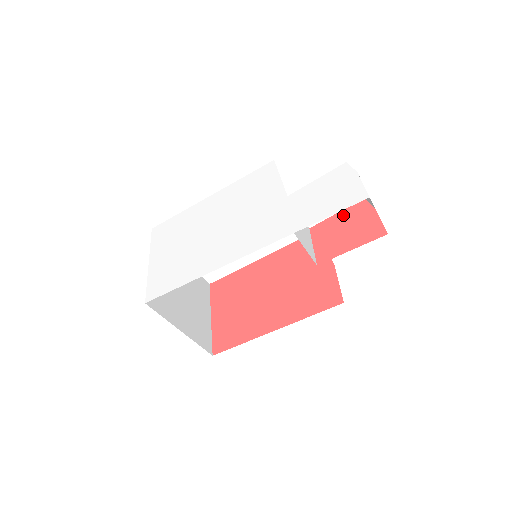
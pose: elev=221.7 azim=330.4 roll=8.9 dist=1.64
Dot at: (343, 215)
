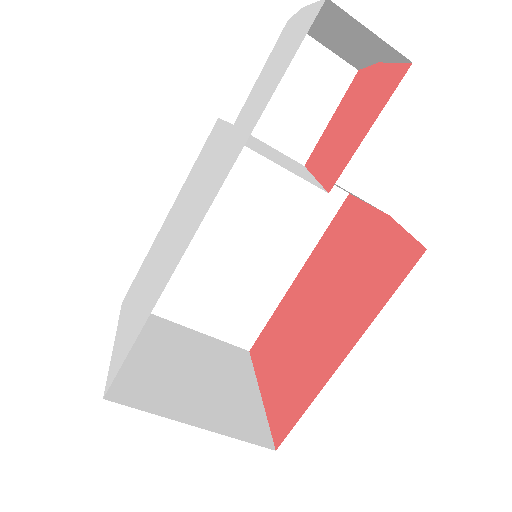
Dot at: (339, 112)
